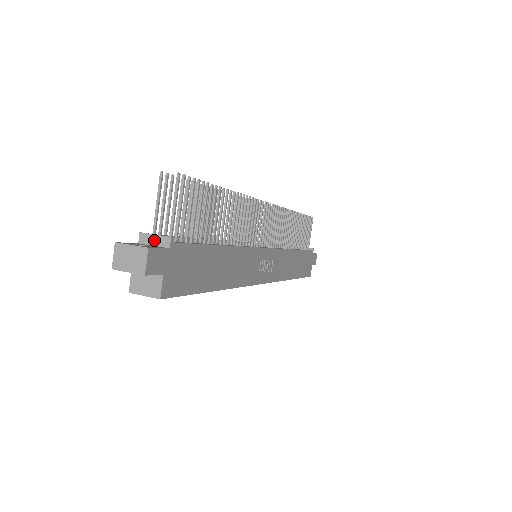
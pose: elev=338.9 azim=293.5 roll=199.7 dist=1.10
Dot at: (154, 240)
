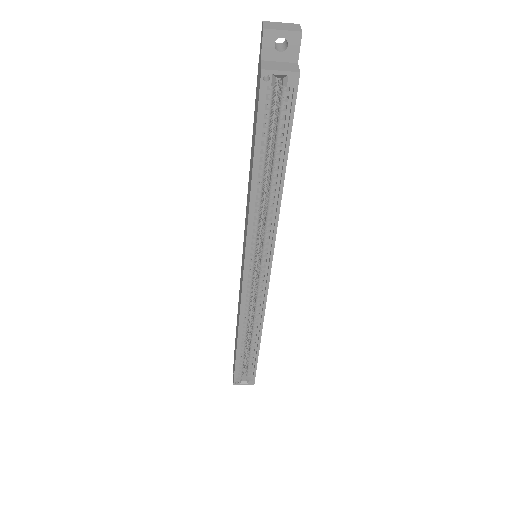
Dot at: occluded
